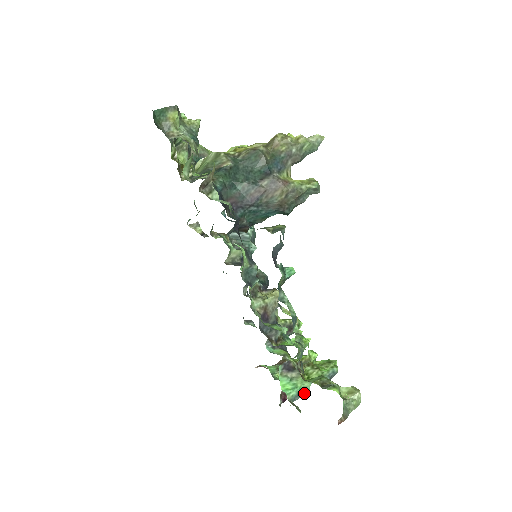
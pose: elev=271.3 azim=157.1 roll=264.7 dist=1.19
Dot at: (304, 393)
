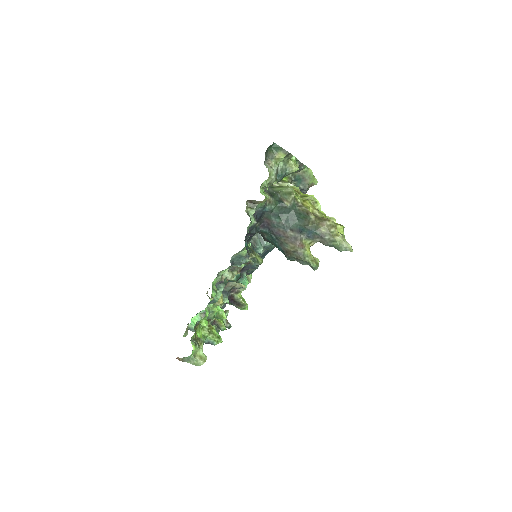
Dot at: occluded
